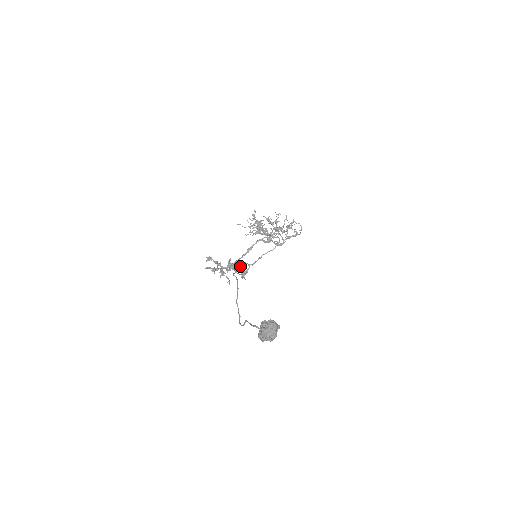
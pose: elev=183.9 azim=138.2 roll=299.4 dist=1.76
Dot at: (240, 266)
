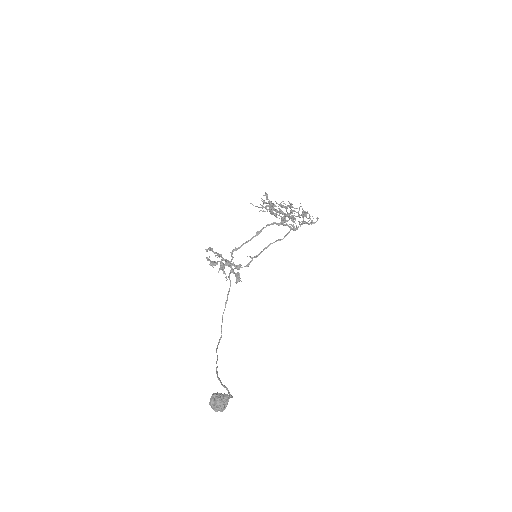
Dot at: (237, 268)
